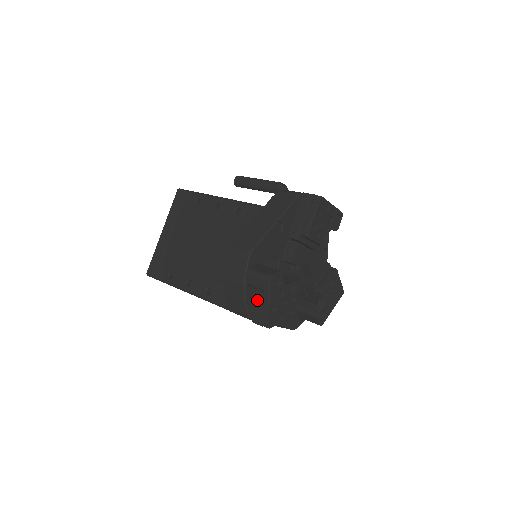
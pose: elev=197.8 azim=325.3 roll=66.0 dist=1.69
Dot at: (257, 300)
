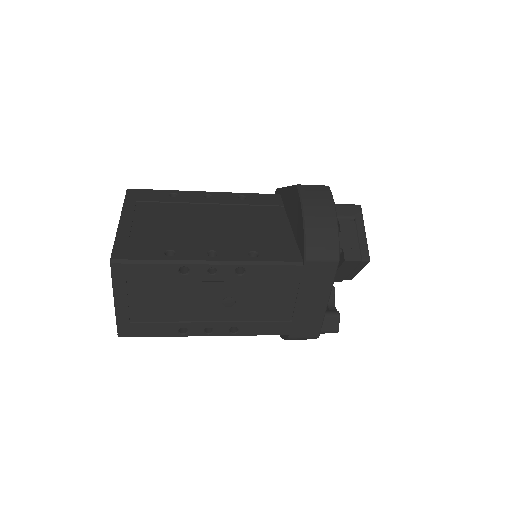
Dot at: (349, 231)
